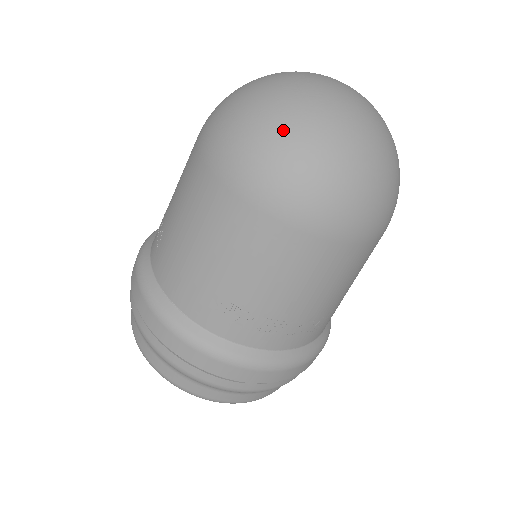
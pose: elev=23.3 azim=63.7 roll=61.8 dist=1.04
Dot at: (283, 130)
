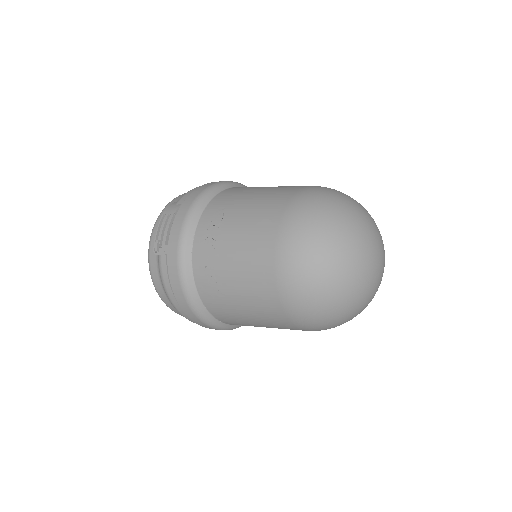
Dot at: (342, 317)
